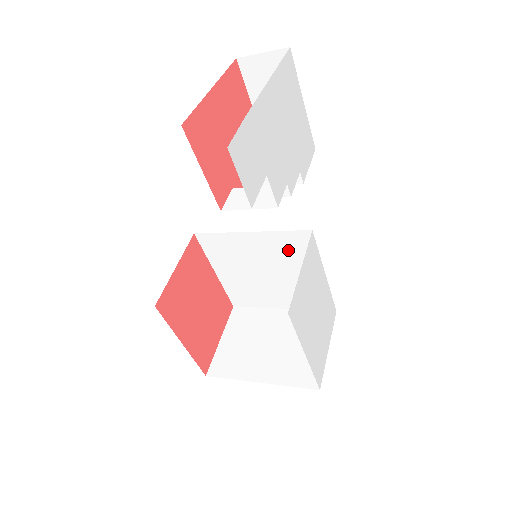
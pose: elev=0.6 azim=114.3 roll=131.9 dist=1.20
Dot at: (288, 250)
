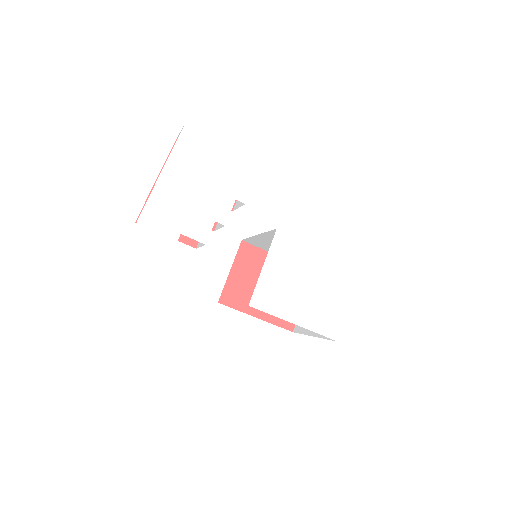
Dot at: occluded
